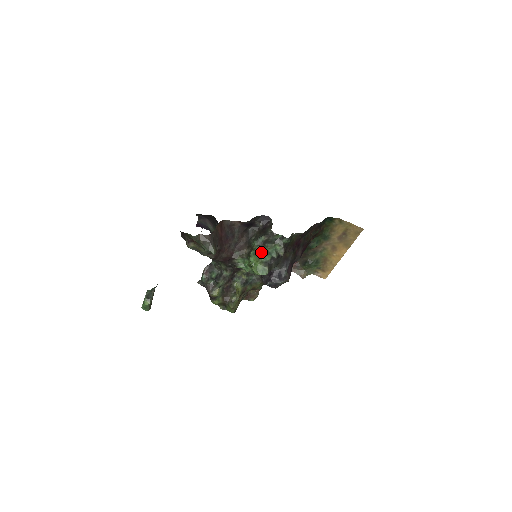
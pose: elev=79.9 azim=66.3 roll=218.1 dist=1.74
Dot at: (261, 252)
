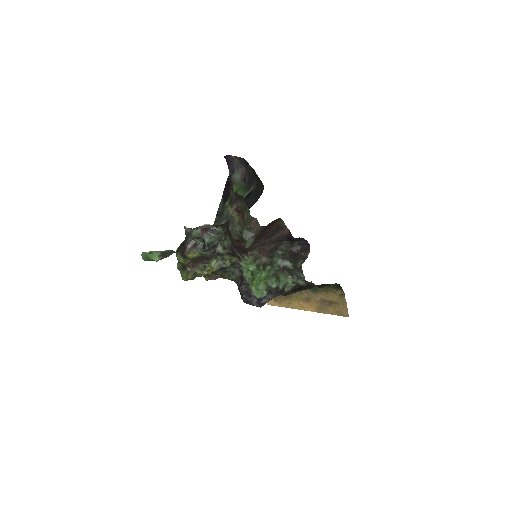
Dot at: (275, 274)
